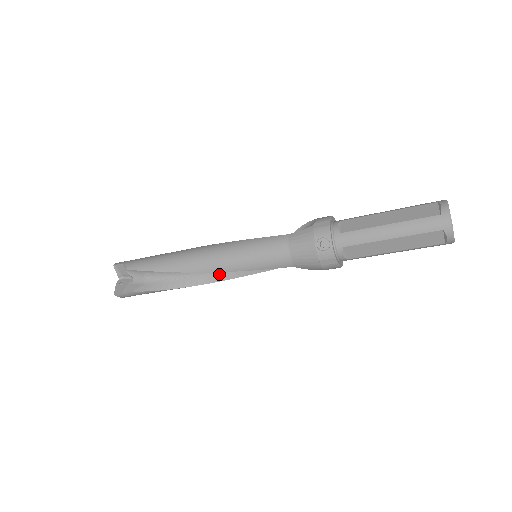
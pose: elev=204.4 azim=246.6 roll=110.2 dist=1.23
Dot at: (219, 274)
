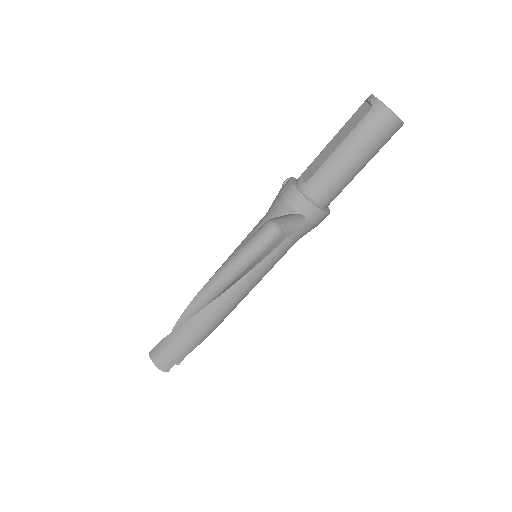
Dot at: (225, 290)
